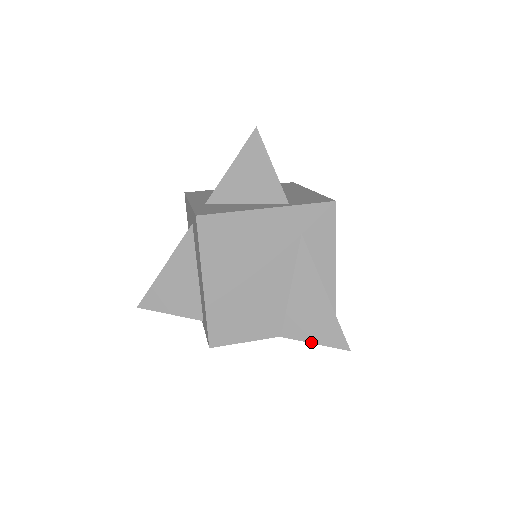
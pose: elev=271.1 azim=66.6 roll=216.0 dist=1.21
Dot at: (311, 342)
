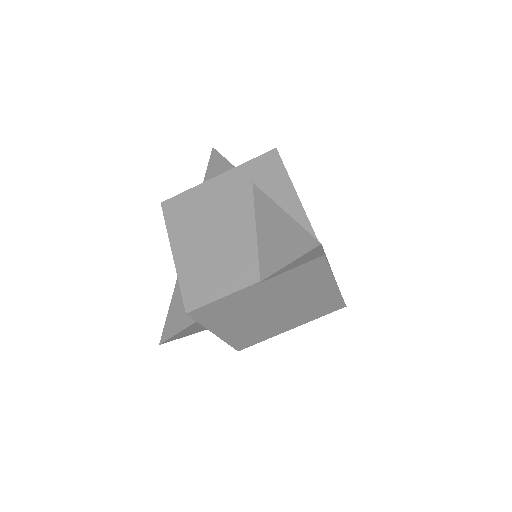
Dot at: (285, 265)
